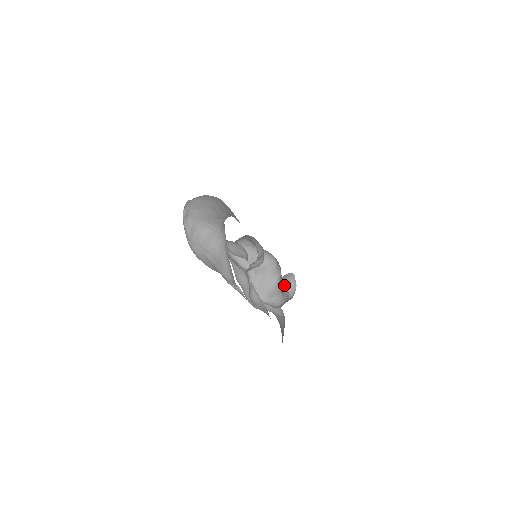
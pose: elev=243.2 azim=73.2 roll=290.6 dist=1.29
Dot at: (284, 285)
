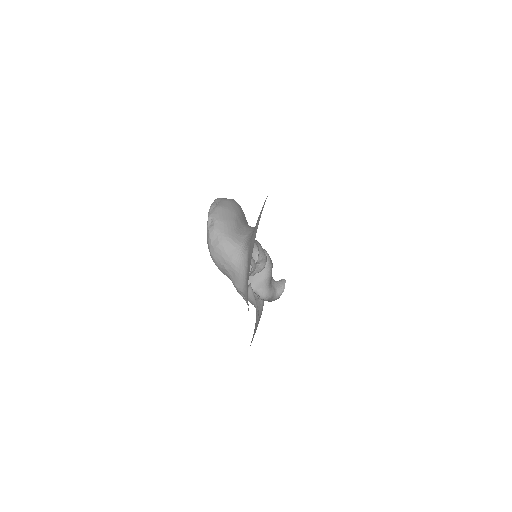
Dot at: (274, 285)
